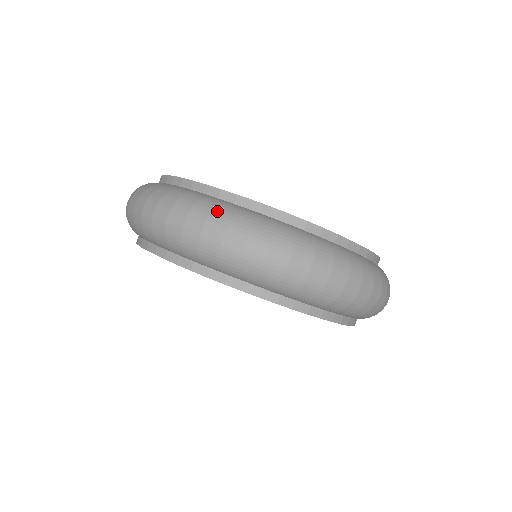
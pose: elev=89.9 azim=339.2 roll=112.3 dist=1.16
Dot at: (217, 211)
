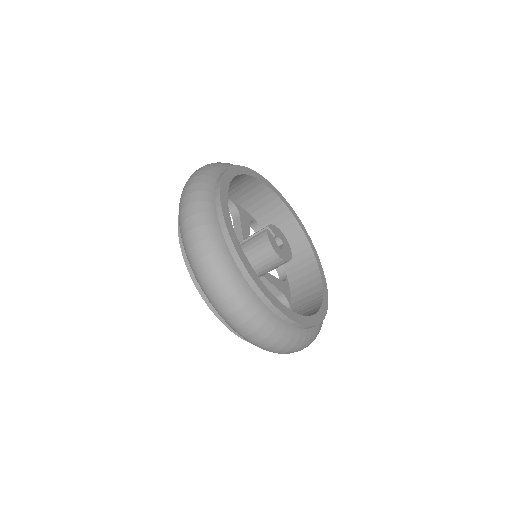
Dot at: (255, 318)
